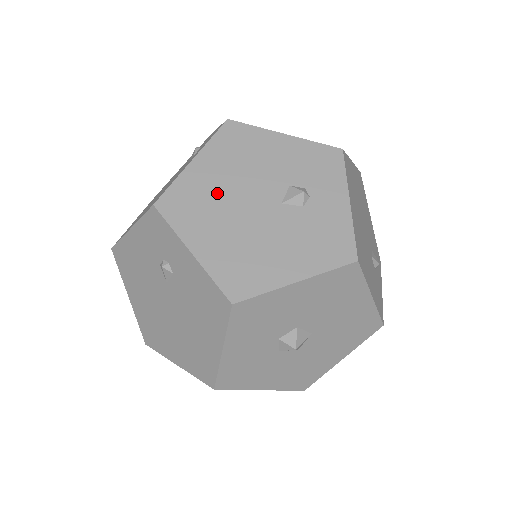
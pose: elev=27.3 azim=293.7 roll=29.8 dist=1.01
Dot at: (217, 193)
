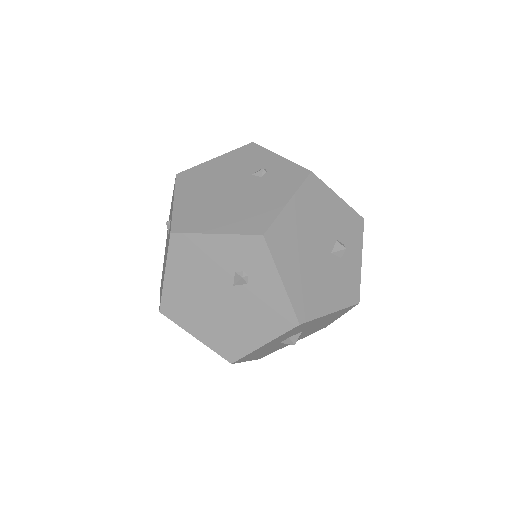
Dot at: (300, 235)
